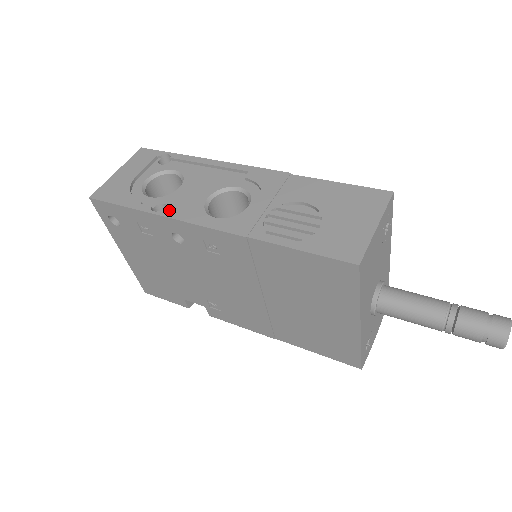
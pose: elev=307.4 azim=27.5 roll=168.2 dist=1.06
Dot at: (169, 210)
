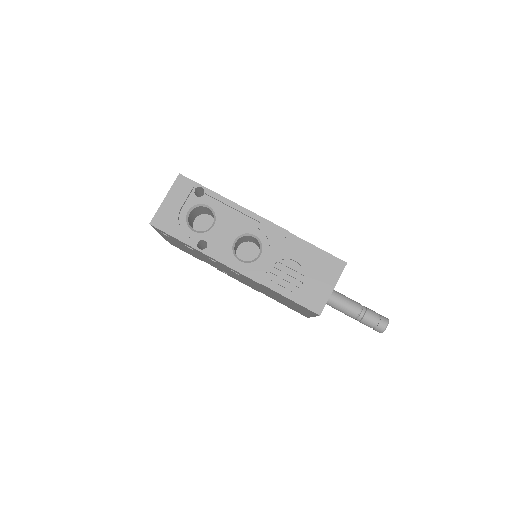
Dot at: (209, 248)
